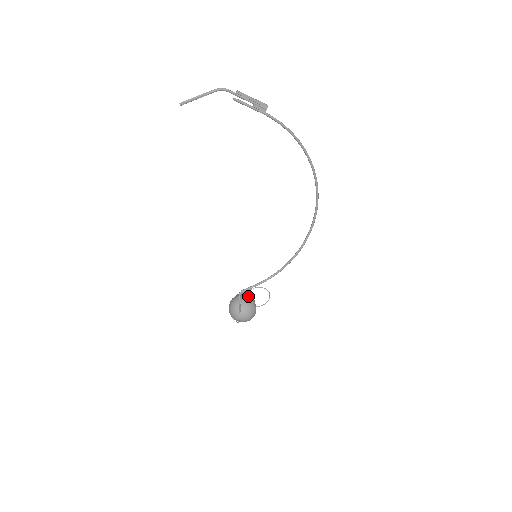
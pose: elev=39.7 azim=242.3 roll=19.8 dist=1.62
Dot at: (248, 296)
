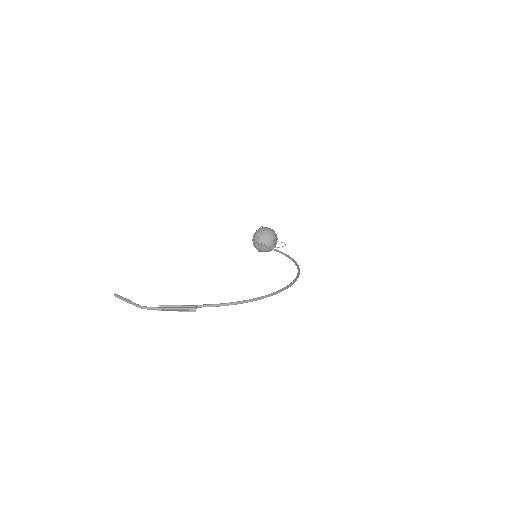
Dot at: (266, 241)
